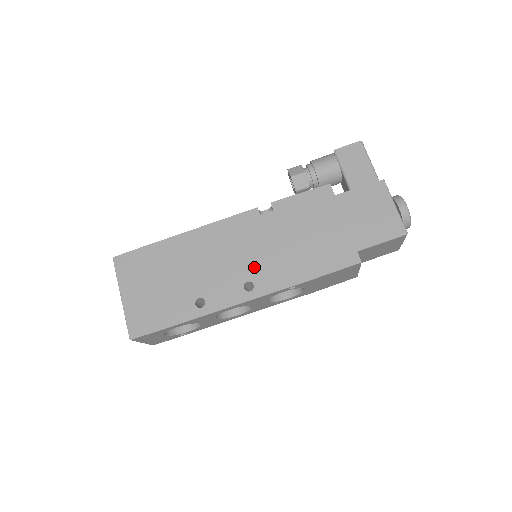
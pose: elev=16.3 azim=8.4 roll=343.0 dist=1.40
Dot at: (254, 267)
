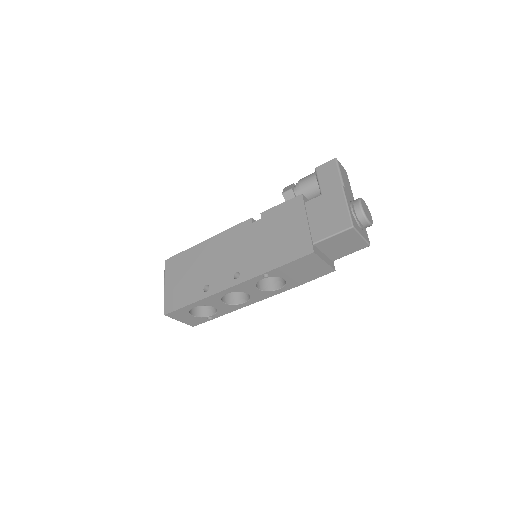
Dot at: (242, 261)
